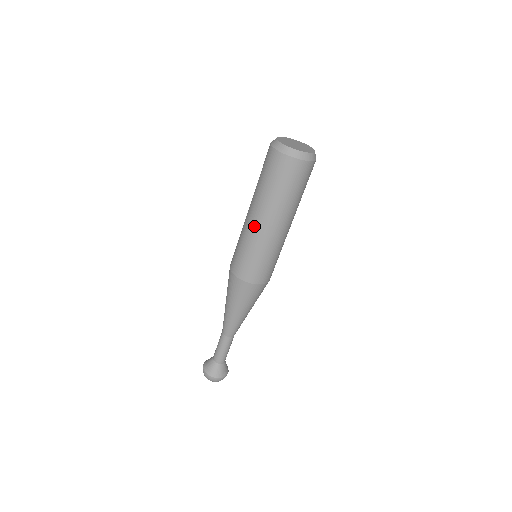
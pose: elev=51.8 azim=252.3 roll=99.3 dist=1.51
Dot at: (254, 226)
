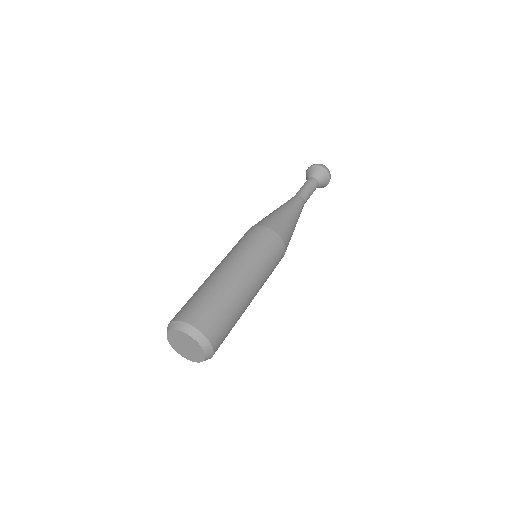
Dot at: occluded
